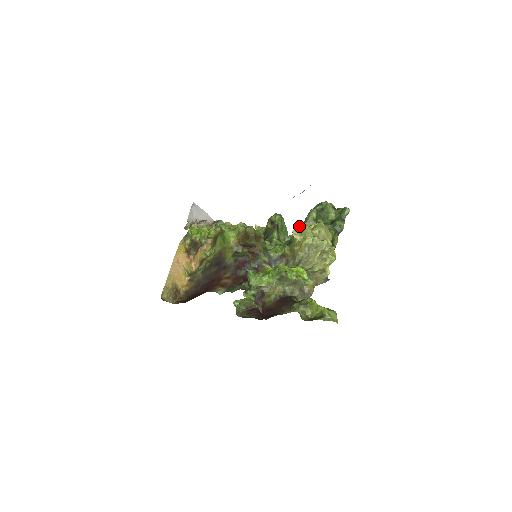
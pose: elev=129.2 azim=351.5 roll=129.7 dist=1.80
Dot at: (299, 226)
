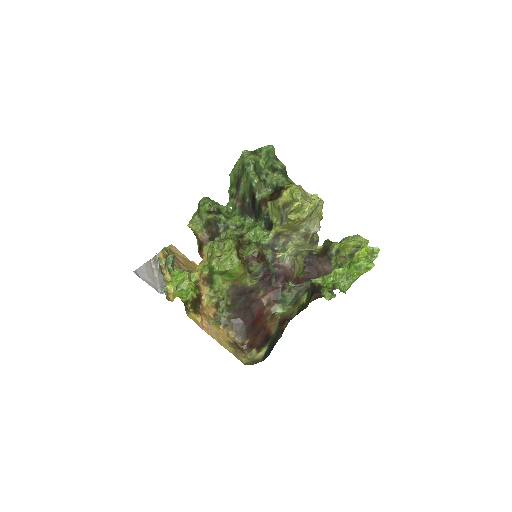
Dot at: (293, 210)
